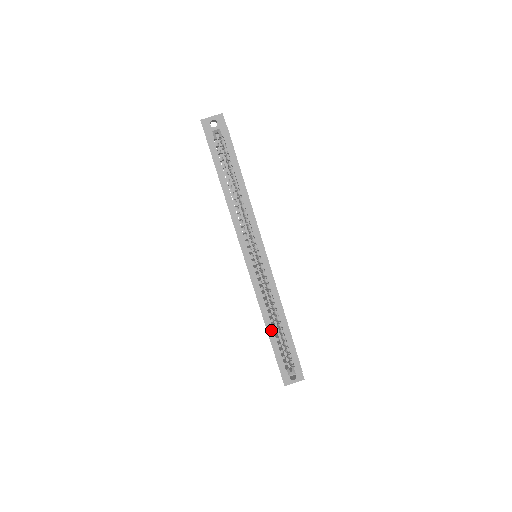
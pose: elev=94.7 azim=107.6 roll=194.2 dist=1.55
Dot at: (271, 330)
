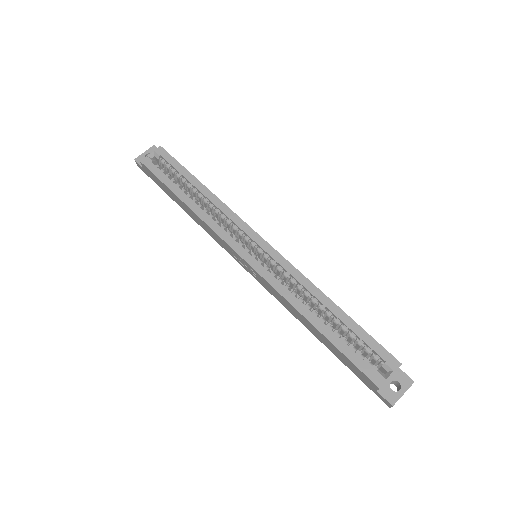
Dot at: (321, 325)
